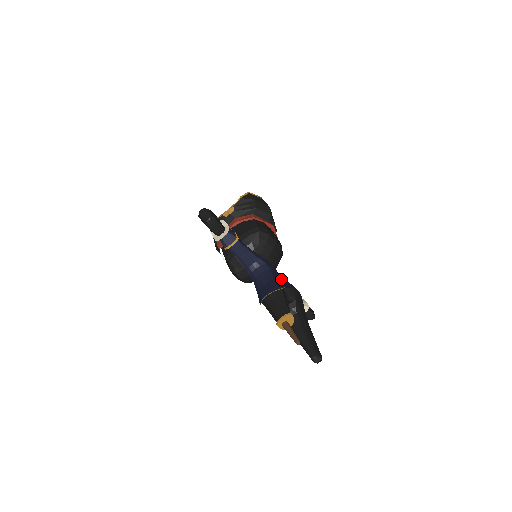
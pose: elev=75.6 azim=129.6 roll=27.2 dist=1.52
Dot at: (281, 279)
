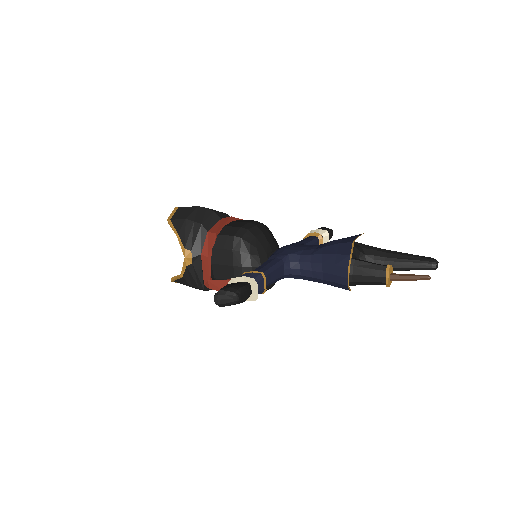
Dot at: (324, 250)
